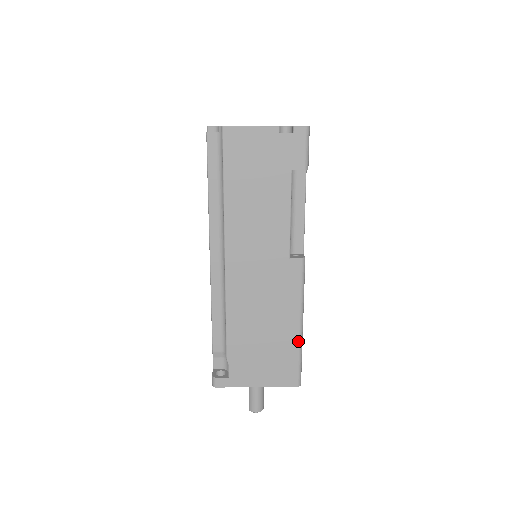
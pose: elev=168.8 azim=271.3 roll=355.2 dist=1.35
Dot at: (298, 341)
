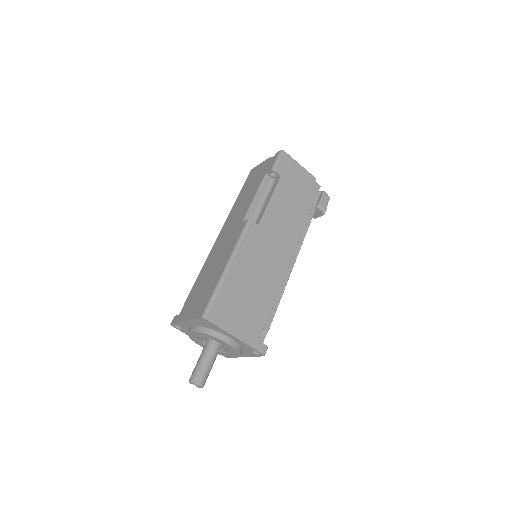
Dot at: (219, 278)
